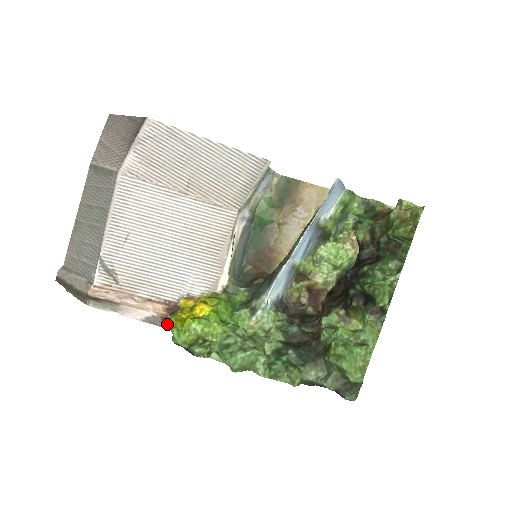
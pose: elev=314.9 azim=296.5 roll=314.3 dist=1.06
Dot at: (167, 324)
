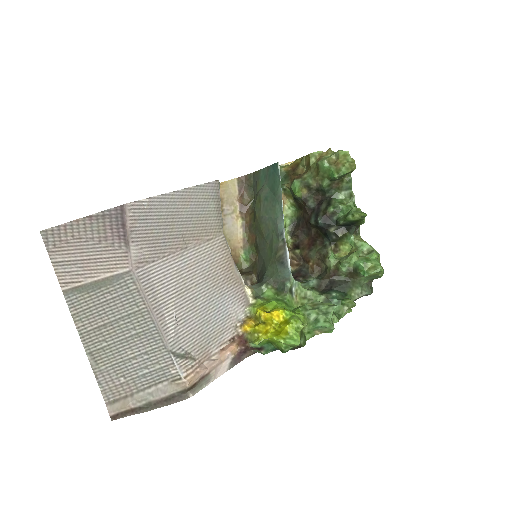
Dot at: (244, 355)
